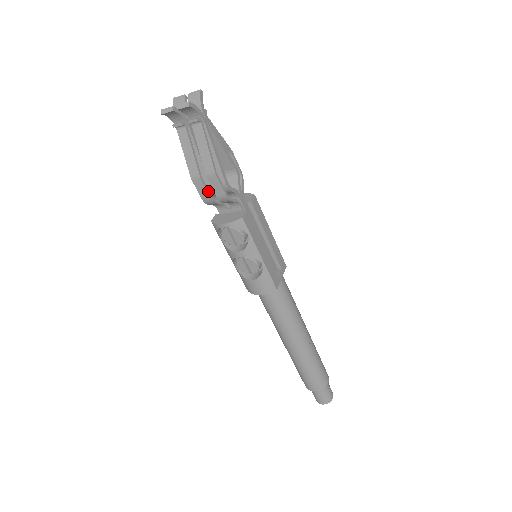
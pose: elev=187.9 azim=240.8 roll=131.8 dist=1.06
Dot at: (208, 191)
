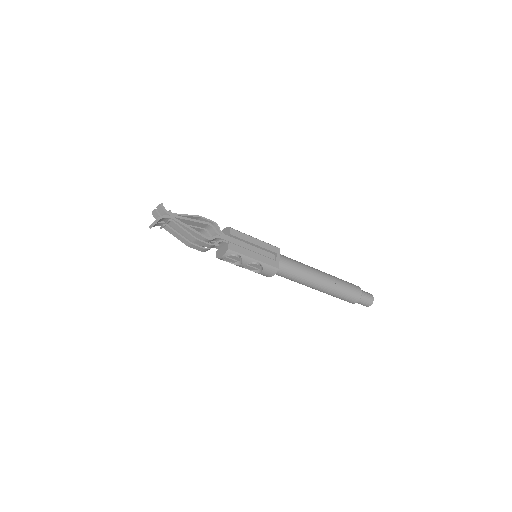
Dot at: (201, 247)
